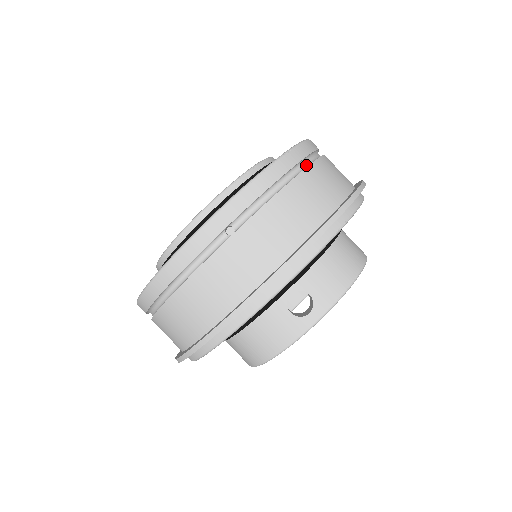
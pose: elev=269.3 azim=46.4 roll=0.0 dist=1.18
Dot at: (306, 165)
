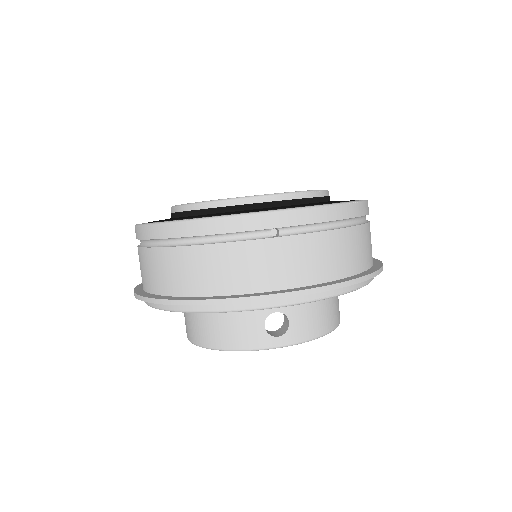
Dot at: (359, 222)
